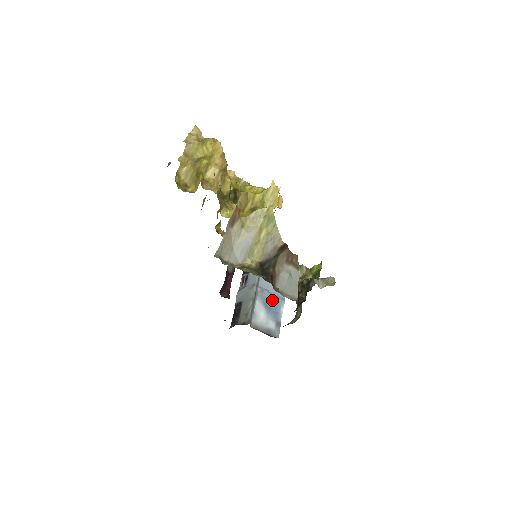
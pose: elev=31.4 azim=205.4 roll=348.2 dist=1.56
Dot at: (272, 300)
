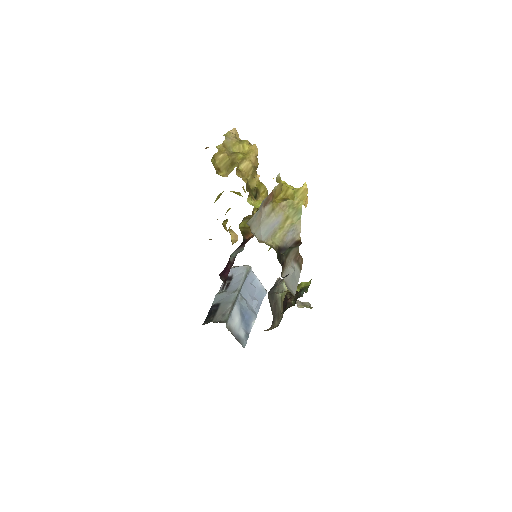
Dot at: (247, 311)
